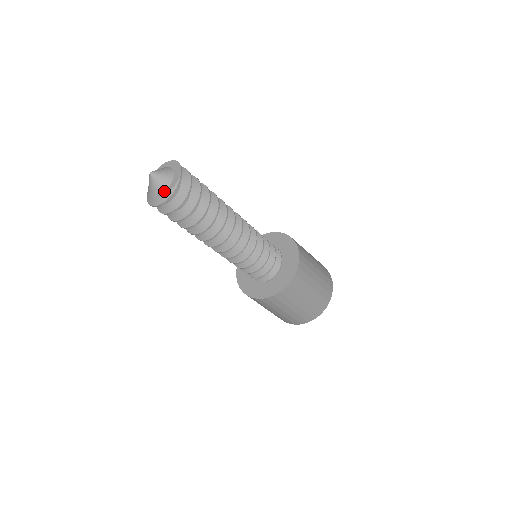
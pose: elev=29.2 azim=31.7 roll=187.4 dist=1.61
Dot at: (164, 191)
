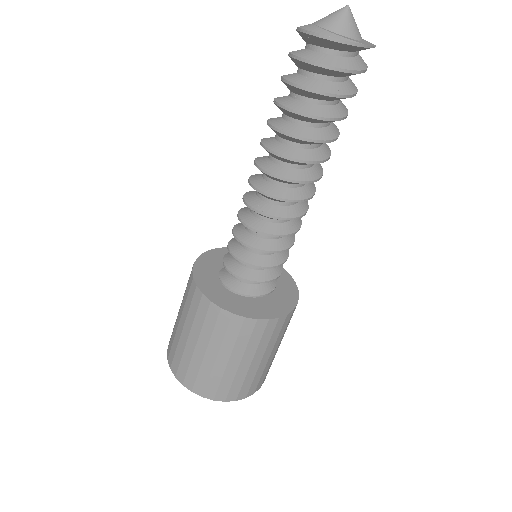
Dot at: (327, 29)
